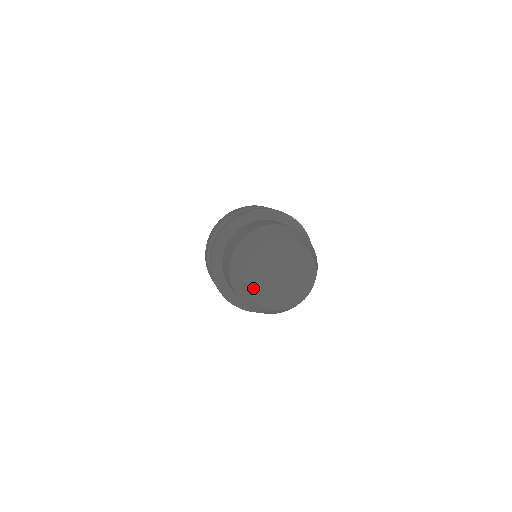
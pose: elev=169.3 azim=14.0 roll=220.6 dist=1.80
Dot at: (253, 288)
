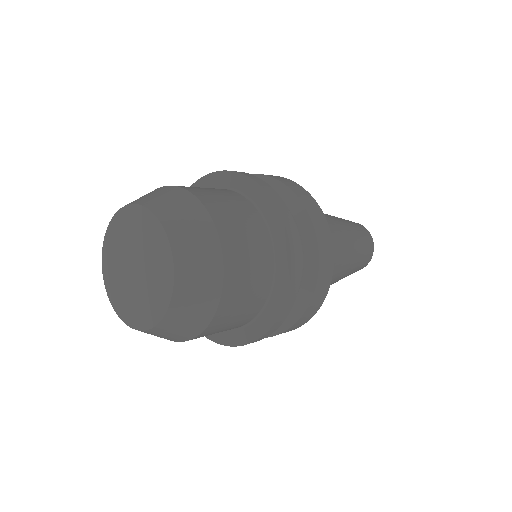
Dot at: (110, 238)
